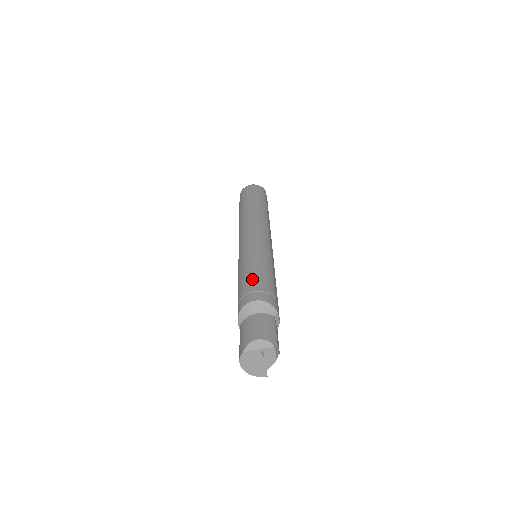
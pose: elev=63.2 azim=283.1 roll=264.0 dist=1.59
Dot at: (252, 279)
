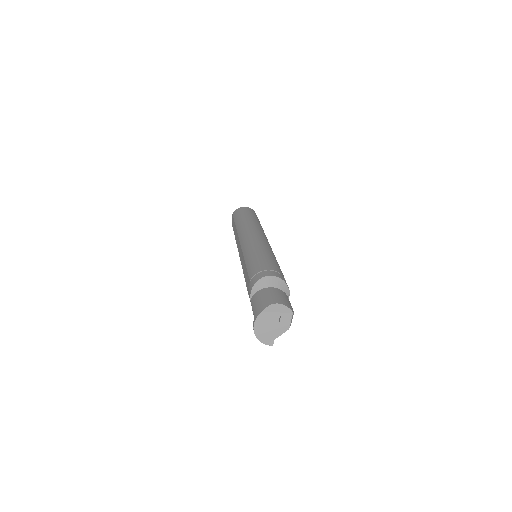
Dot at: (266, 262)
